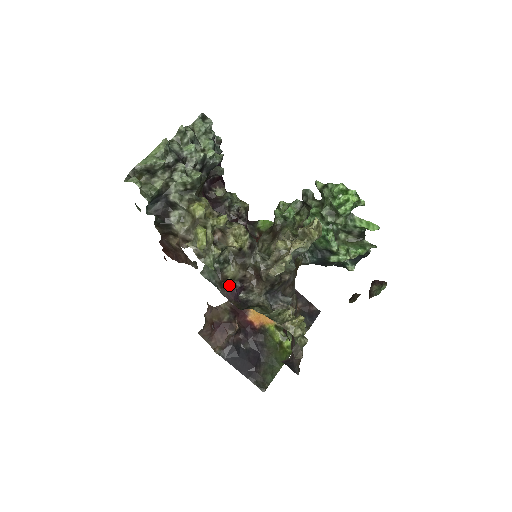
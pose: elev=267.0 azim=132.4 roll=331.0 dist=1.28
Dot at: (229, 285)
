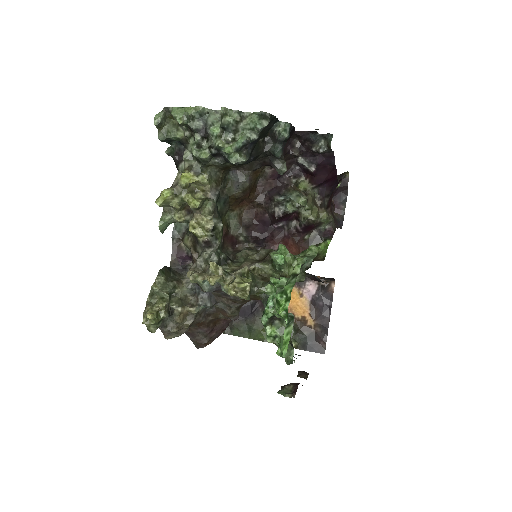
Dot at: (184, 247)
